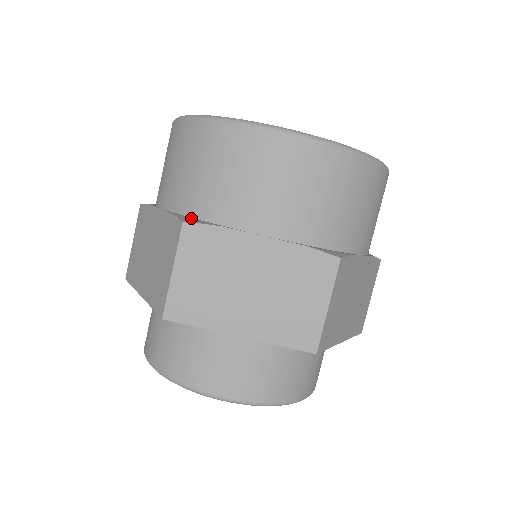
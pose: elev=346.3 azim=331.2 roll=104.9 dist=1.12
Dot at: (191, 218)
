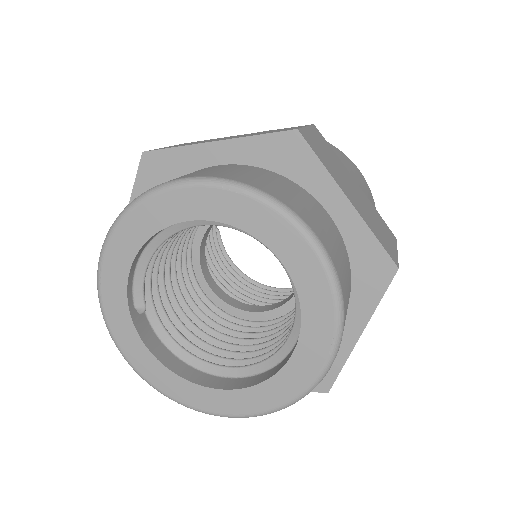
Dot at: occluded
